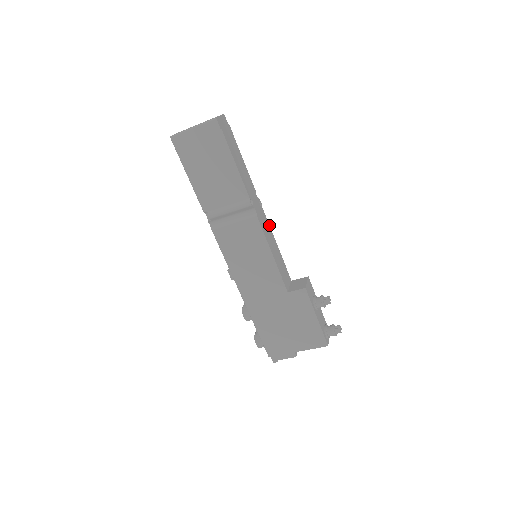
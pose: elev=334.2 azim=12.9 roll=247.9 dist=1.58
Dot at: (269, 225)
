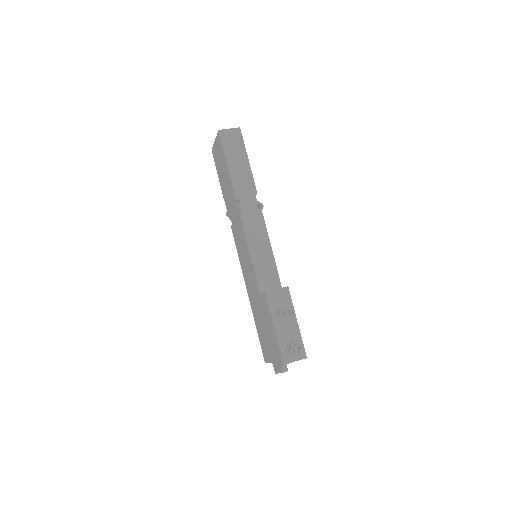
Dot at: (266, 228)
